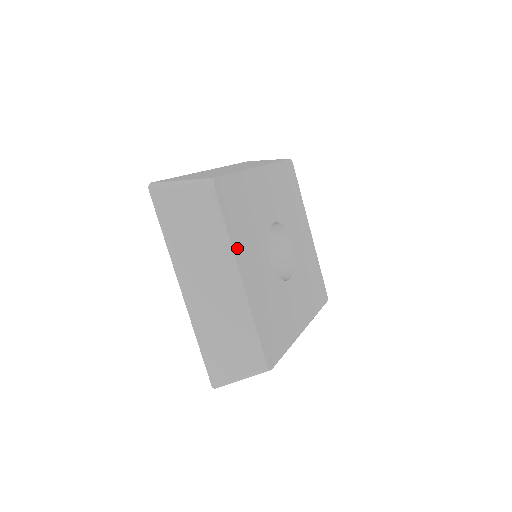
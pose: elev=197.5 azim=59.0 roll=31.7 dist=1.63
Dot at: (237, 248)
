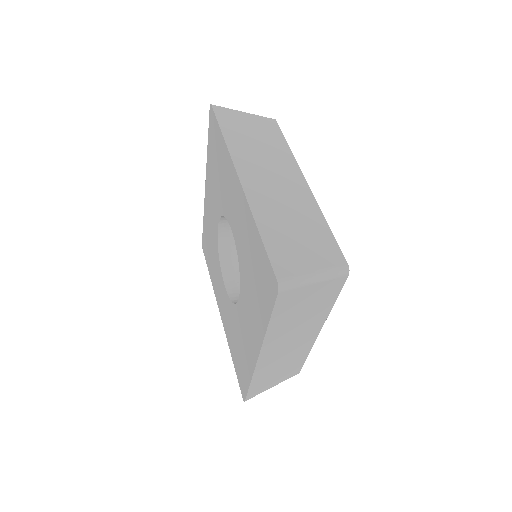
Dot at: occluded
